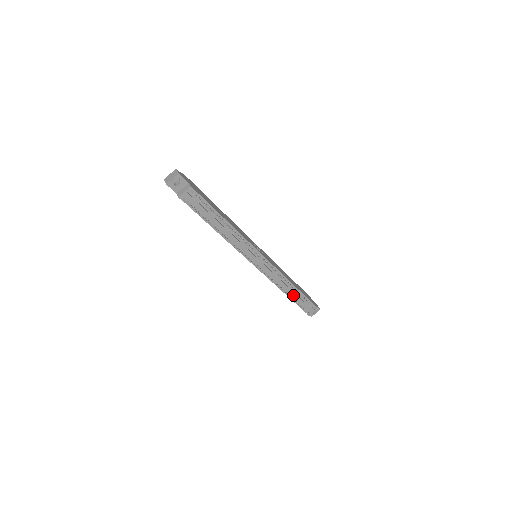
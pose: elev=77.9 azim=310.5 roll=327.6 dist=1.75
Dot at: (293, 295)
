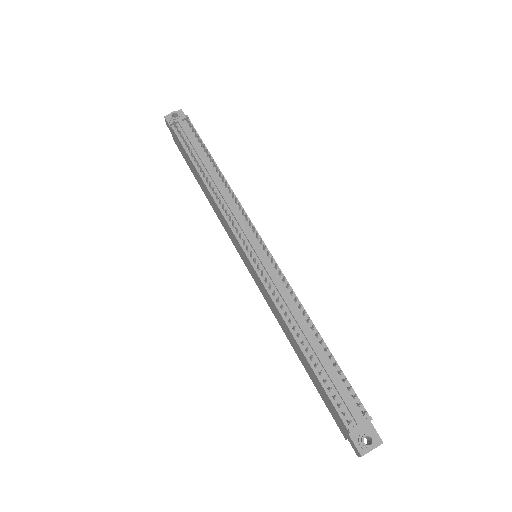
Dot at: (314, 355)
